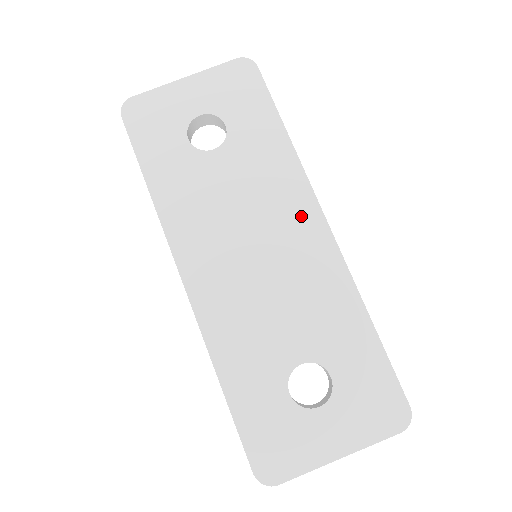
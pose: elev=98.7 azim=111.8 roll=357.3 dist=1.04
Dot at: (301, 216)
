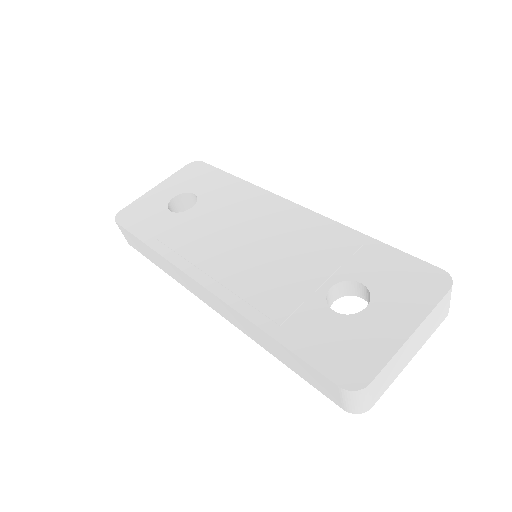
Dot at: (275, 209)
